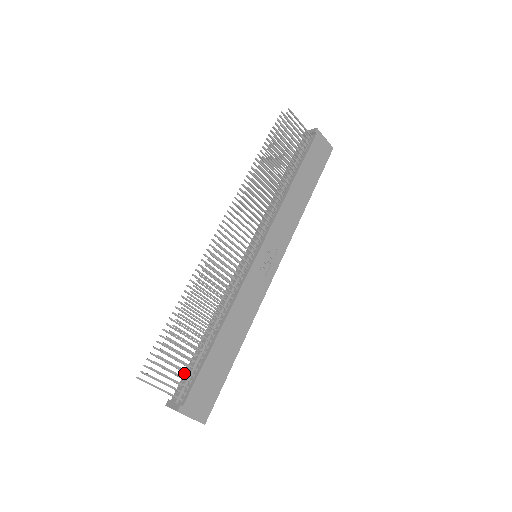
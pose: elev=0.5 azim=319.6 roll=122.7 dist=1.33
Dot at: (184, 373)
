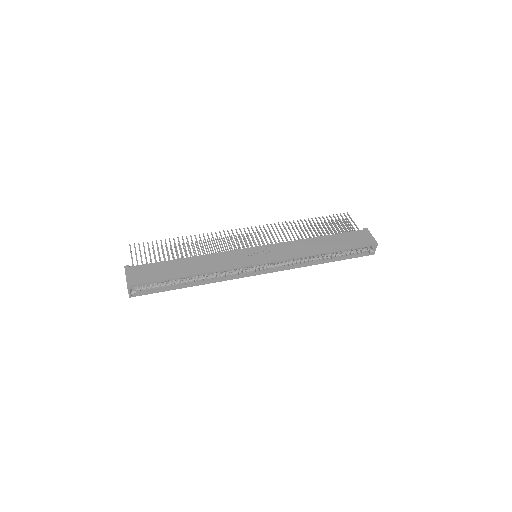
Dot at: occluded
